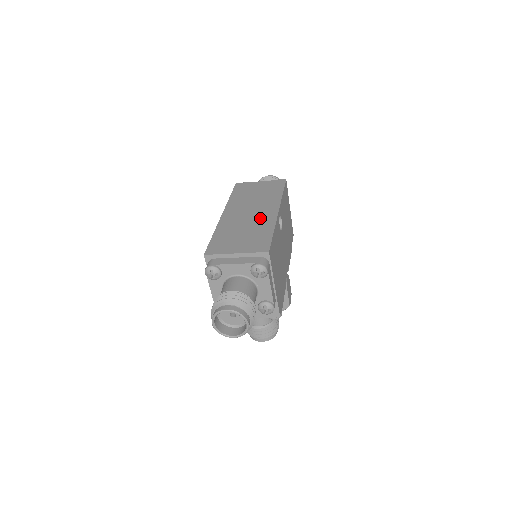
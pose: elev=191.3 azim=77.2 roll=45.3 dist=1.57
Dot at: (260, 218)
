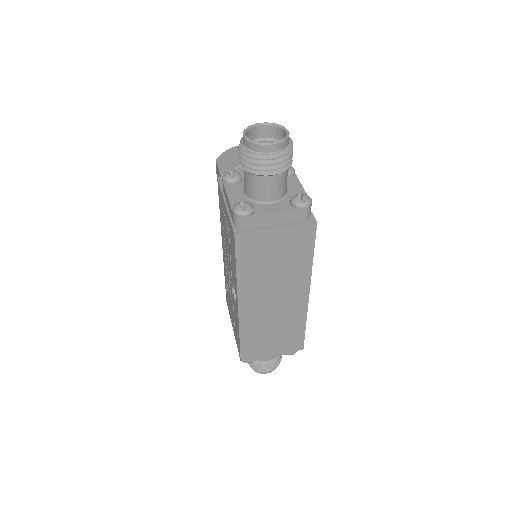
Dot at: (289, 310)
